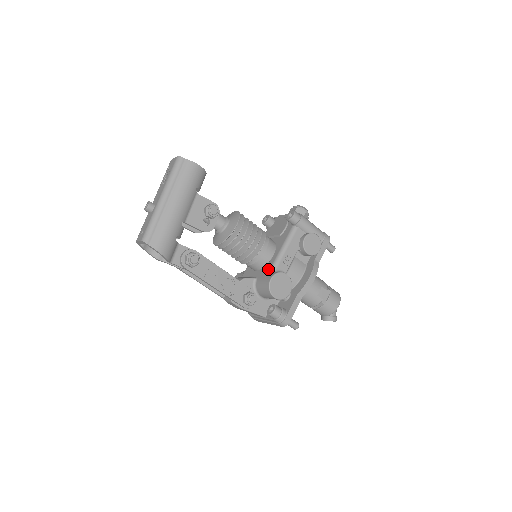
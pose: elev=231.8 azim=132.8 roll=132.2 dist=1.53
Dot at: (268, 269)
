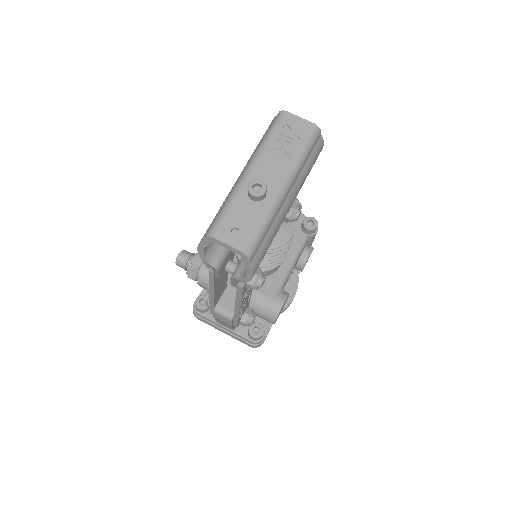
Dot at: (275, 284)
